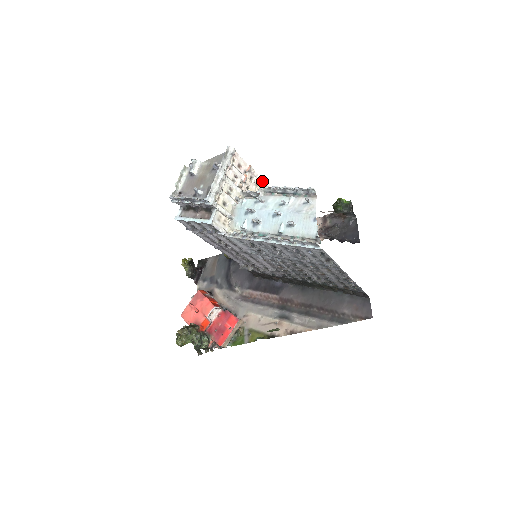
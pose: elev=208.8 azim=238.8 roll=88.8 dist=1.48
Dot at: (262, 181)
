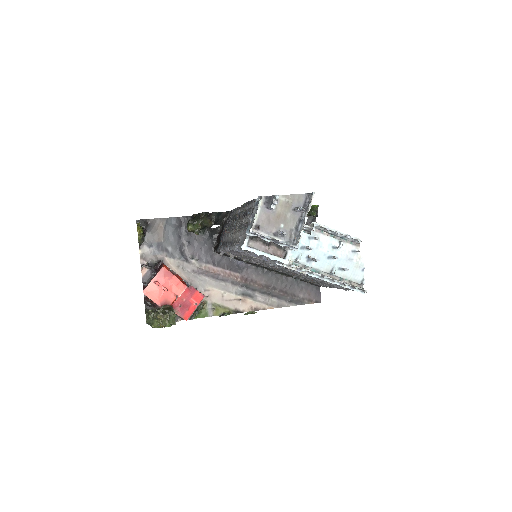
Dot at: occluded
